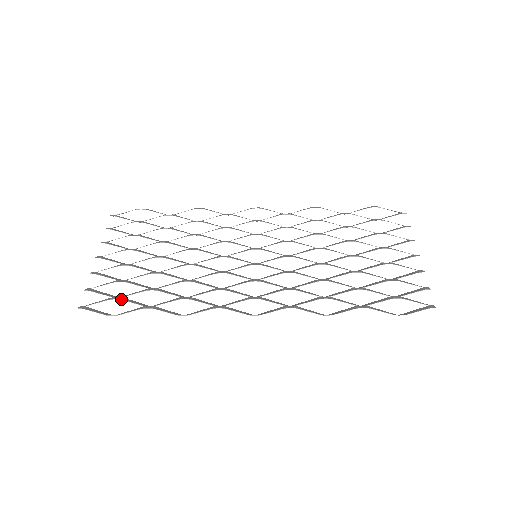
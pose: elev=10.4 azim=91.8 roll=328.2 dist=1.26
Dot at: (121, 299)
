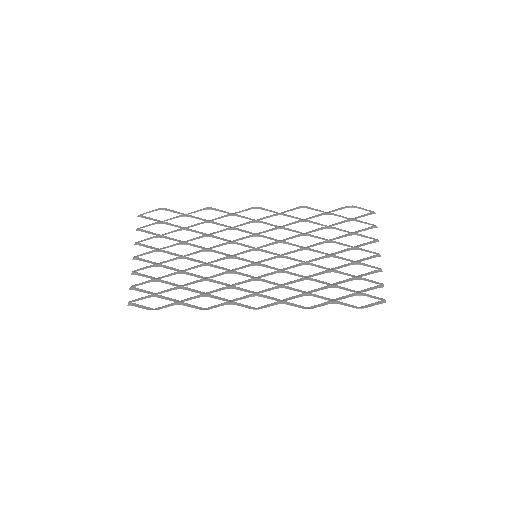
Dot at: (158, 297)
